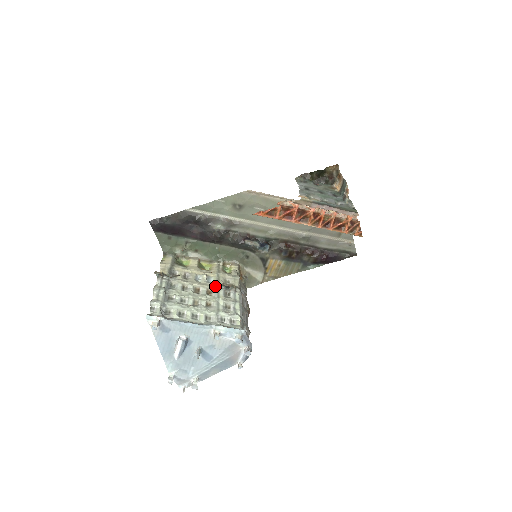
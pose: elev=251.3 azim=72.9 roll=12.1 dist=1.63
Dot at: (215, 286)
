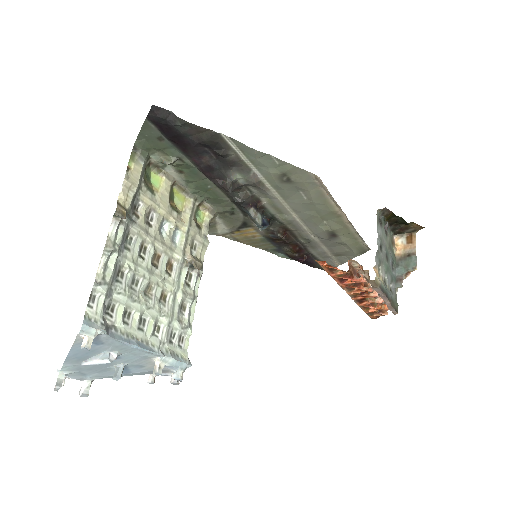
Dot at: (180, 257)
